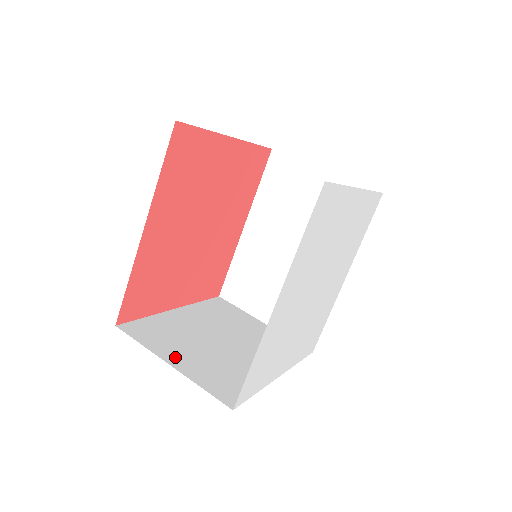
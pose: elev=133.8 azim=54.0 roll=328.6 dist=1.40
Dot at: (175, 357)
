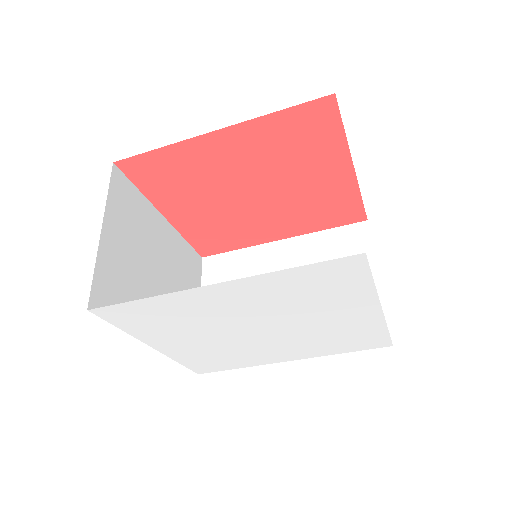
Dot at: (113, 231)
